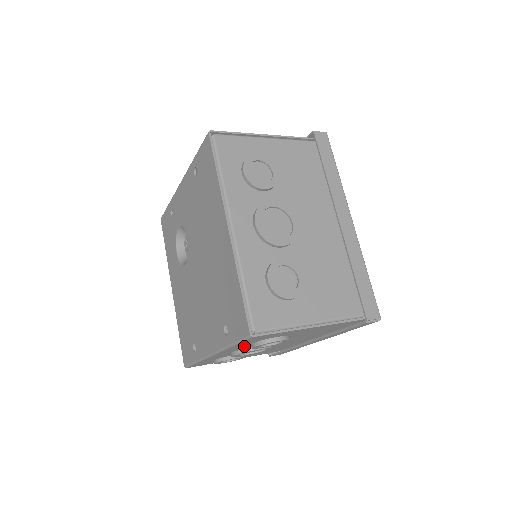
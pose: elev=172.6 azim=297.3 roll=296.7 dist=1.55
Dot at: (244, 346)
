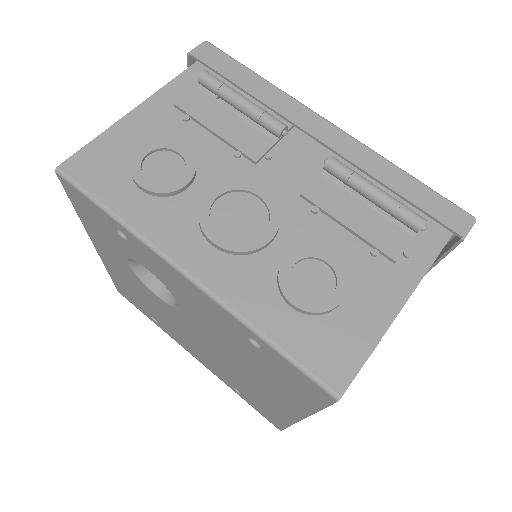
Dot at: occluded
